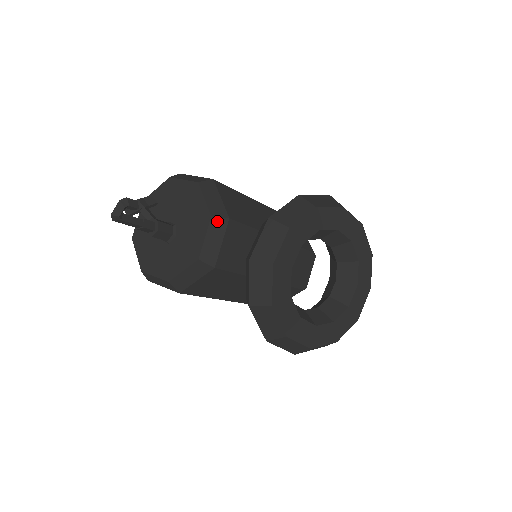
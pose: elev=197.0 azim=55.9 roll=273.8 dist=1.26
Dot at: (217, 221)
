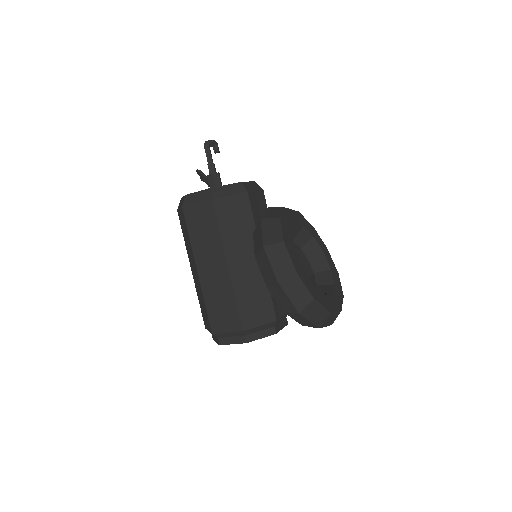
Dot at: (257, 185)
